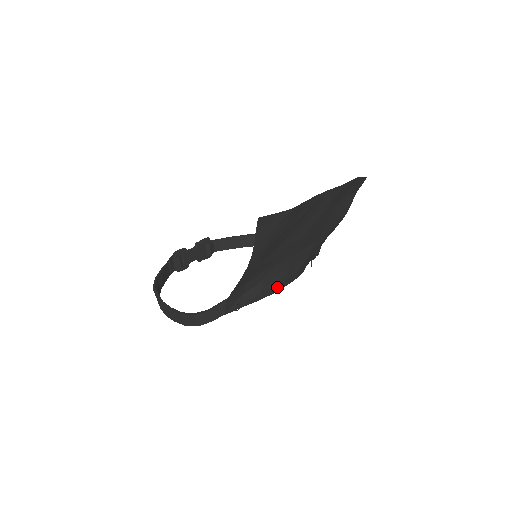
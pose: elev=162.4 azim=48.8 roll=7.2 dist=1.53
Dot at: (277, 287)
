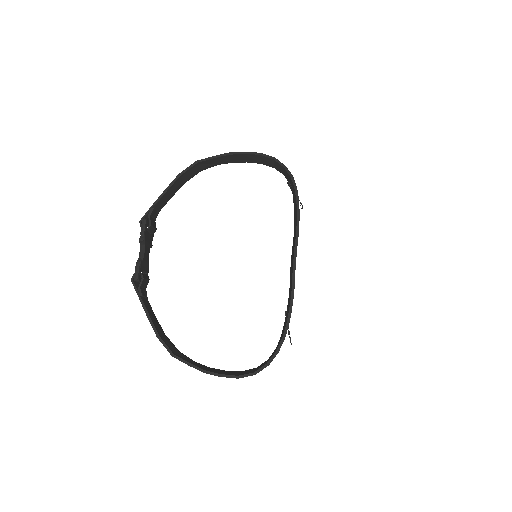
Dot at: occluded
